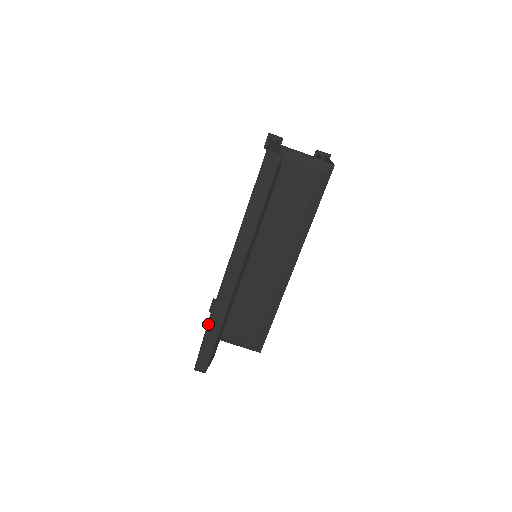
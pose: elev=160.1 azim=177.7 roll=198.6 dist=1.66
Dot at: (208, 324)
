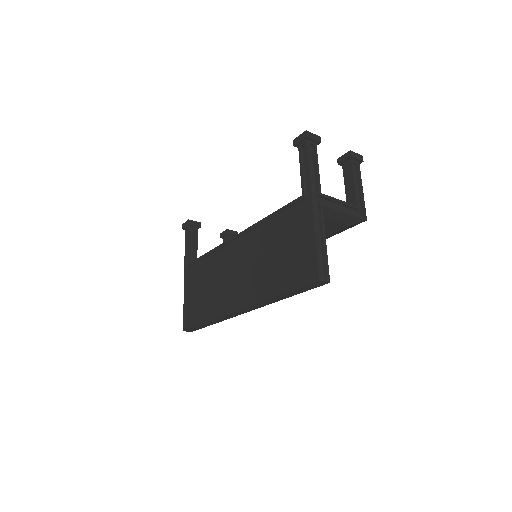
Dot at: (189, 266)
